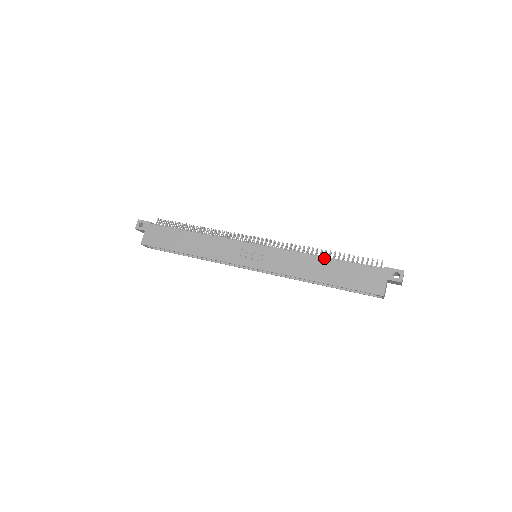
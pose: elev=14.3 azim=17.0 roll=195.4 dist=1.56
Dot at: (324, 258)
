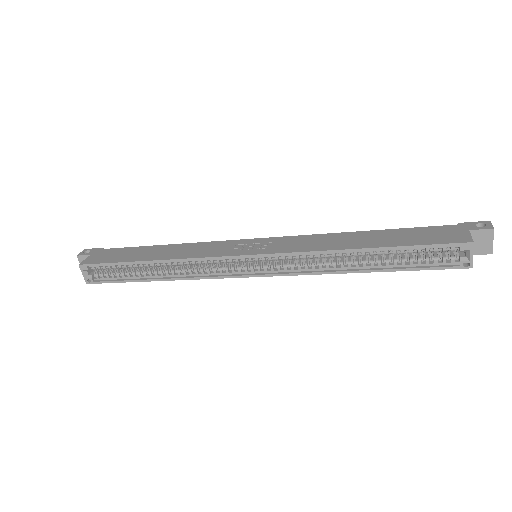
Dot at: (362, 231)
